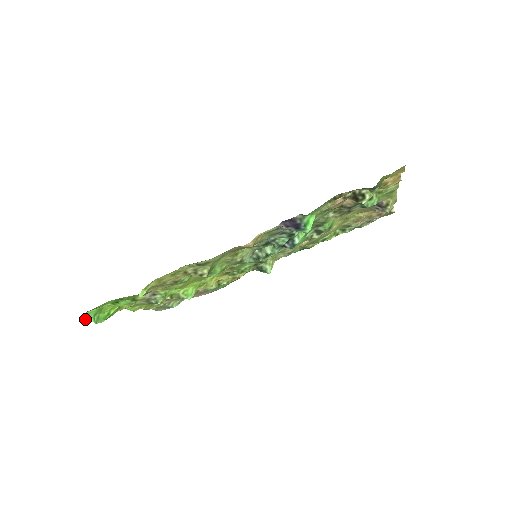
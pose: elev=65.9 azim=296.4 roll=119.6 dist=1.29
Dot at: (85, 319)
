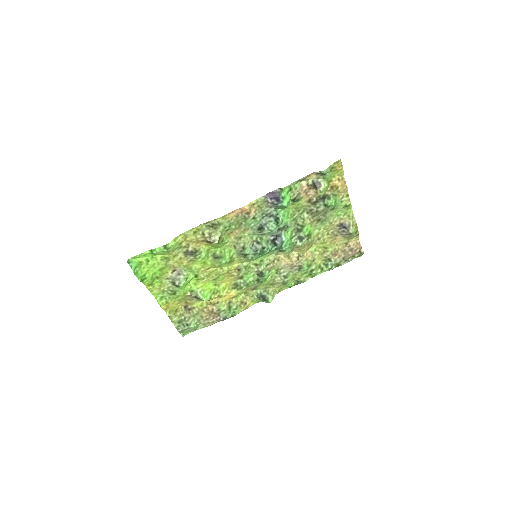
Dot at: (129, 265)
